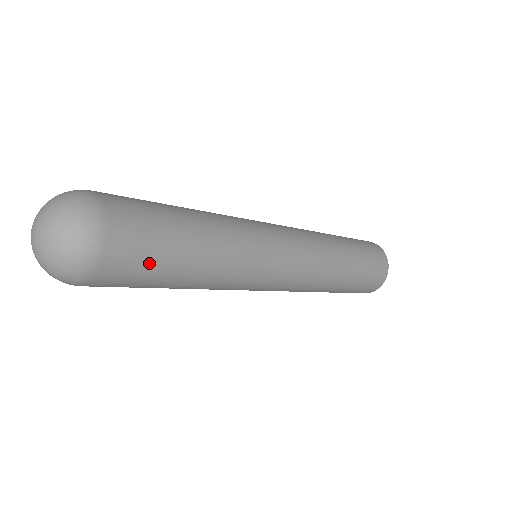
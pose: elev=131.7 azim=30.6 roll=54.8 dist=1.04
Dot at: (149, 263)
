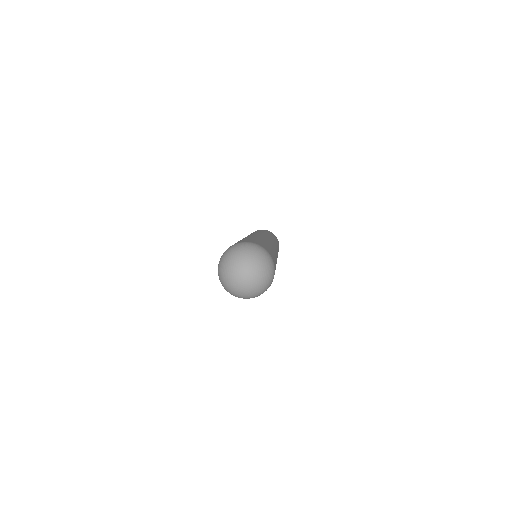
Dot at: (275, 264)
